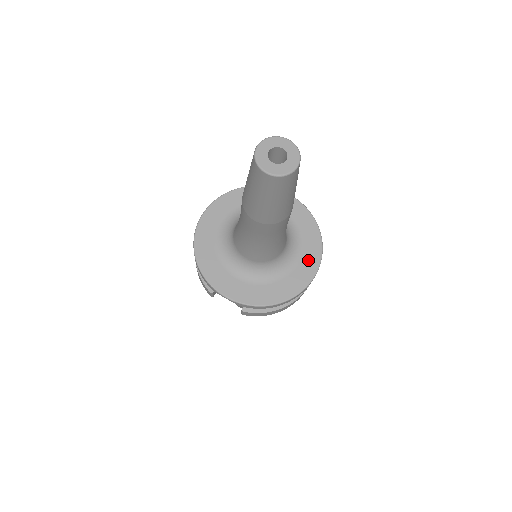
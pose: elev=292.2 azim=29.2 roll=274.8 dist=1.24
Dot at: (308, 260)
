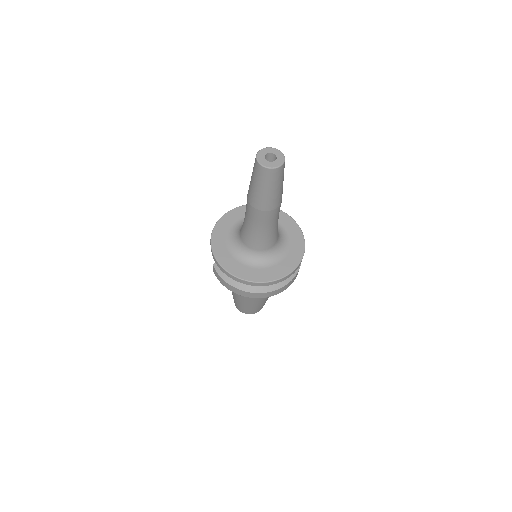
Dot at: (269, 273)
